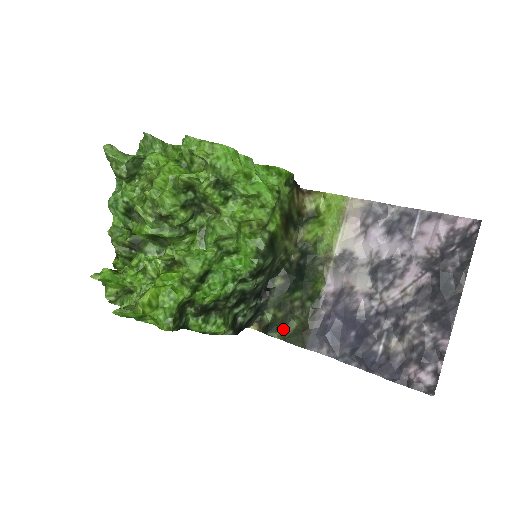
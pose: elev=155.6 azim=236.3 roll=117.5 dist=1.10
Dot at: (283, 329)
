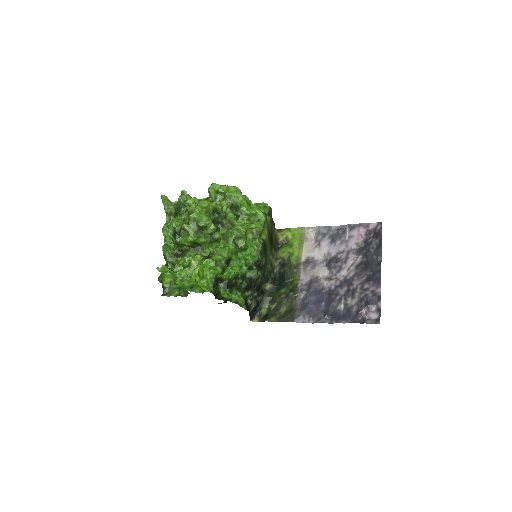
Dot at: (276, 314)
